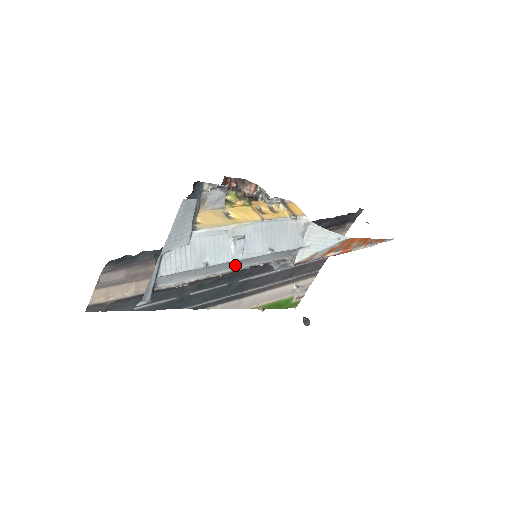
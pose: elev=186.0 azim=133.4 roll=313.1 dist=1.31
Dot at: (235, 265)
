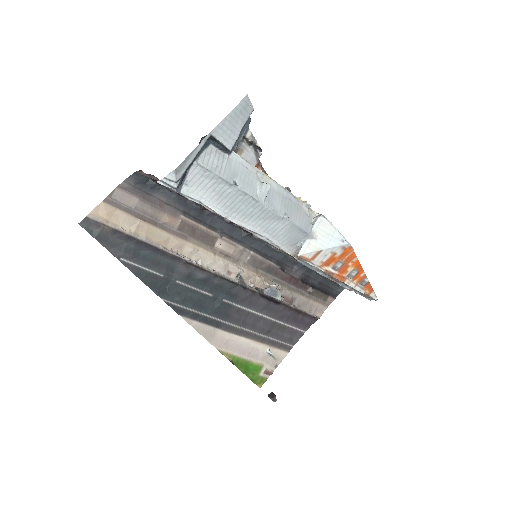
Dot at: (251, 217)
